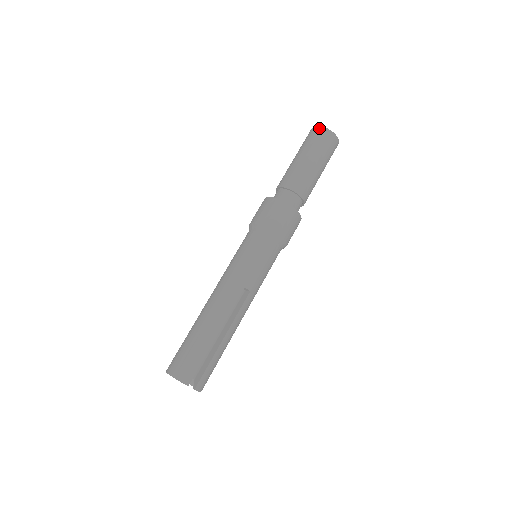
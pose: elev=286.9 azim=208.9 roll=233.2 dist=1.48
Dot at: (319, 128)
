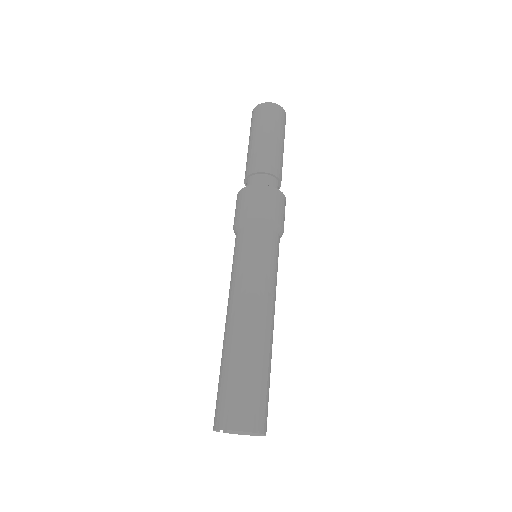
Dot at: (266, 104)
